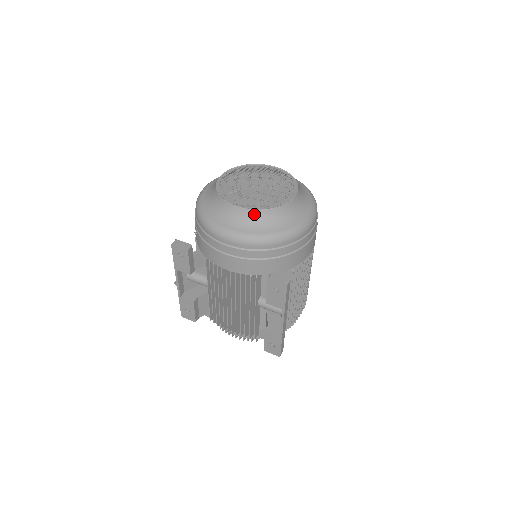
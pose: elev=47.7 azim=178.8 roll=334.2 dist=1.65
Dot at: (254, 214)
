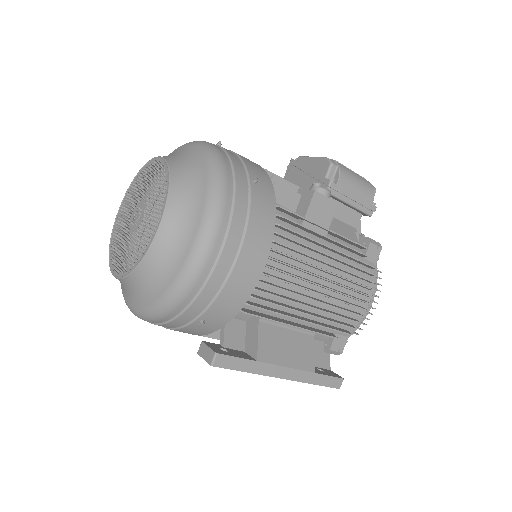
Dot at: (128, 282)
